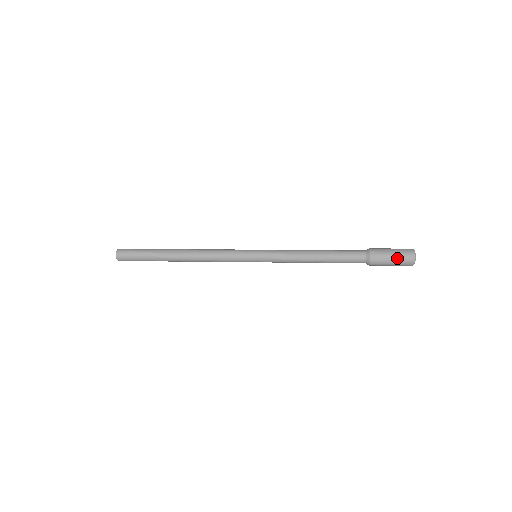
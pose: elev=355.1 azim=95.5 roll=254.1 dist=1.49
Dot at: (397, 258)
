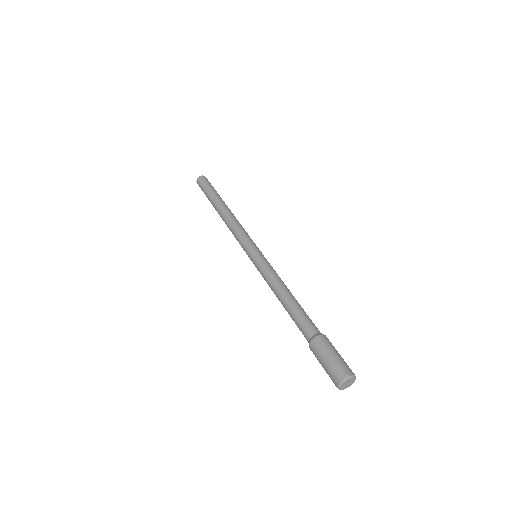
Dot at: (325, 370)
